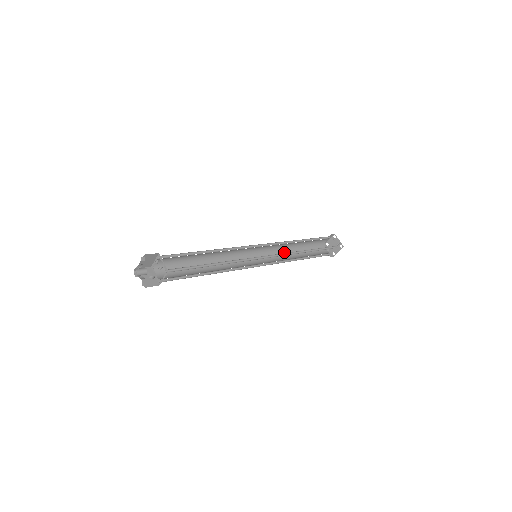
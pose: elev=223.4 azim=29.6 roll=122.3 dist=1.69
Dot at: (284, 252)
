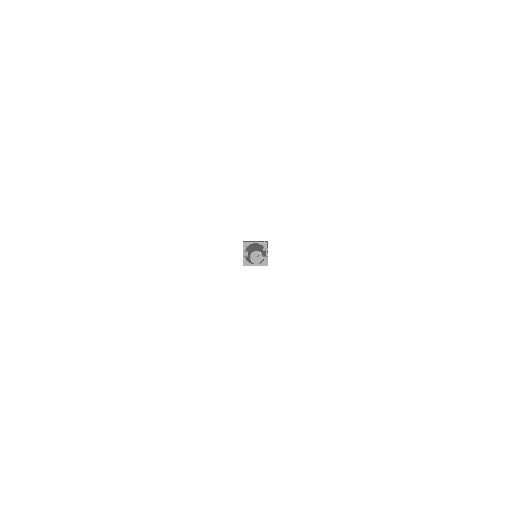
Dot at: occluded
